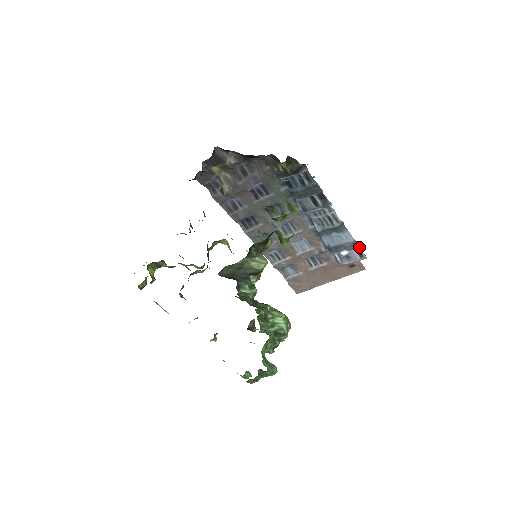
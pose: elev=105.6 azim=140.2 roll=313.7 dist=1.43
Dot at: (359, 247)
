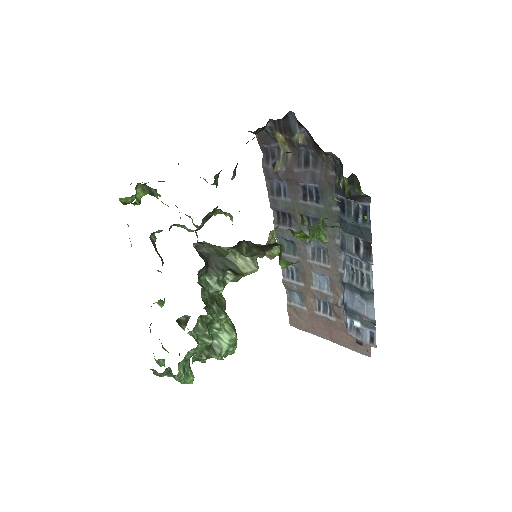
Dot at: (375, 330)
